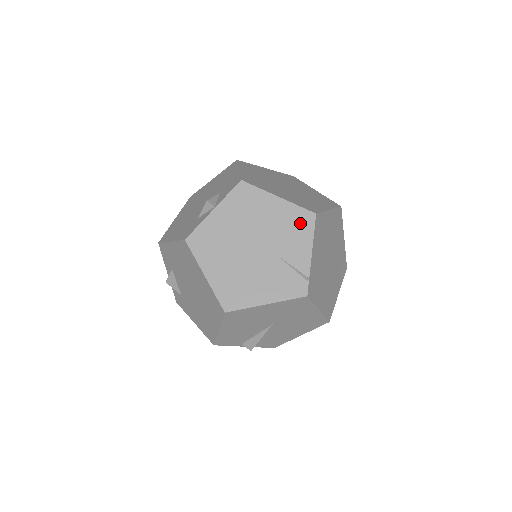
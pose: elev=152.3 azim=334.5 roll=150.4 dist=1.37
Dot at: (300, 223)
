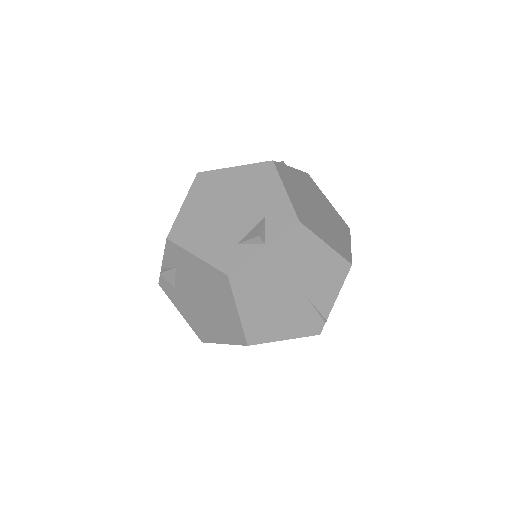
Dot at: (336, 272)
